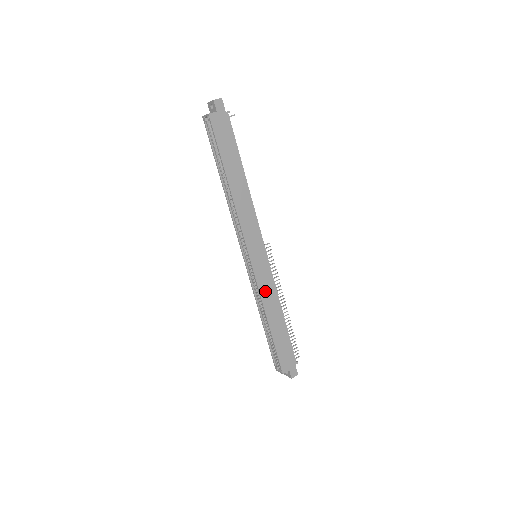
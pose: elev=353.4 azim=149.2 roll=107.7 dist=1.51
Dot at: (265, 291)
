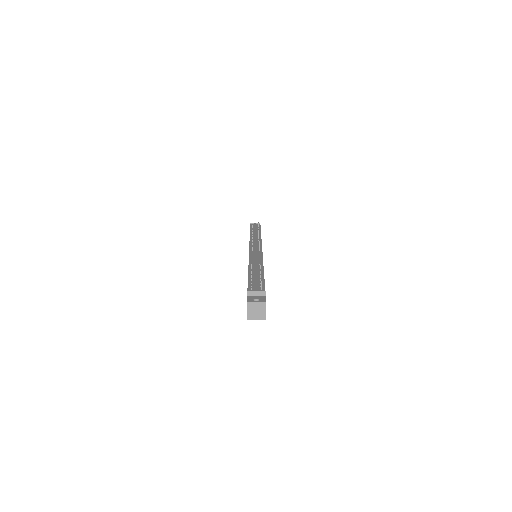
Dot at: occluded
